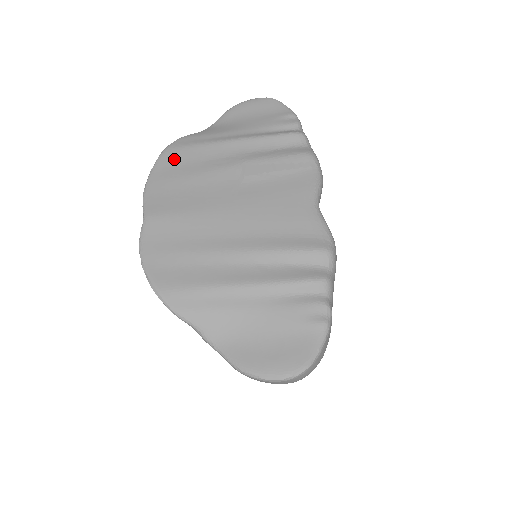
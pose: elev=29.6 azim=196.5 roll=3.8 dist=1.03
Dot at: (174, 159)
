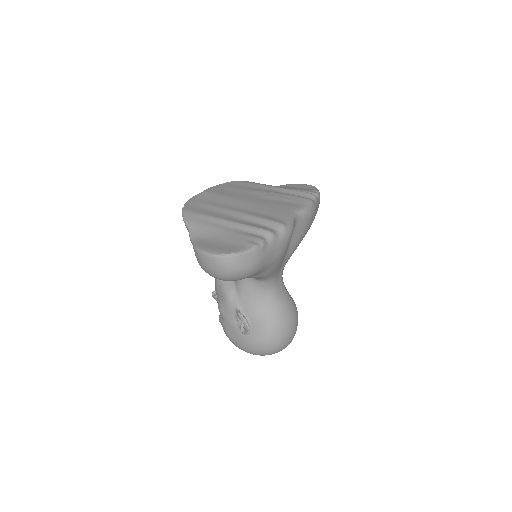
Dot at: (238, 184)
